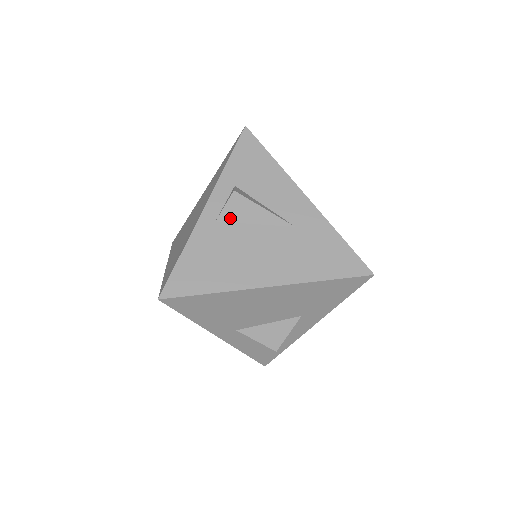
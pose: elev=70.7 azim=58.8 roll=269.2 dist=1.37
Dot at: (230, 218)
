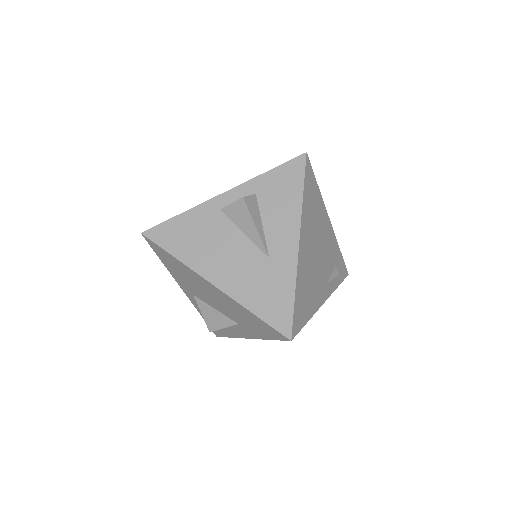
Dot at: (230, 215)
